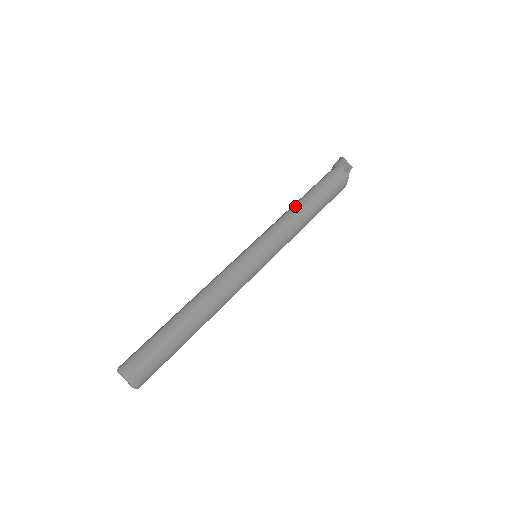
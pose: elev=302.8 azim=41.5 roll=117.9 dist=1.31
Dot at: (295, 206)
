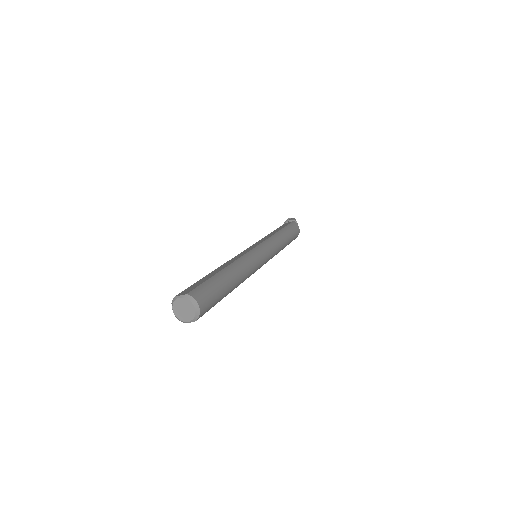
Dot at: (278, 233)
